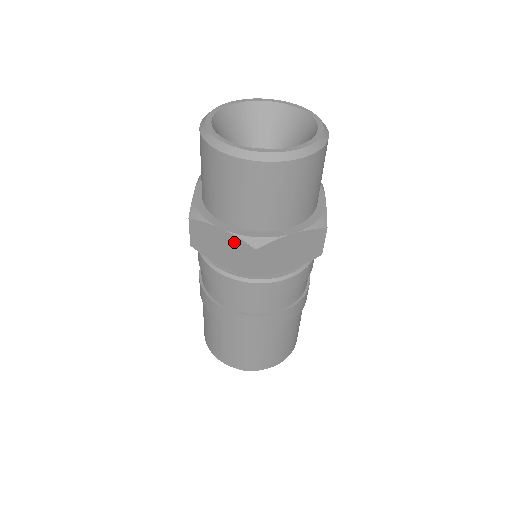
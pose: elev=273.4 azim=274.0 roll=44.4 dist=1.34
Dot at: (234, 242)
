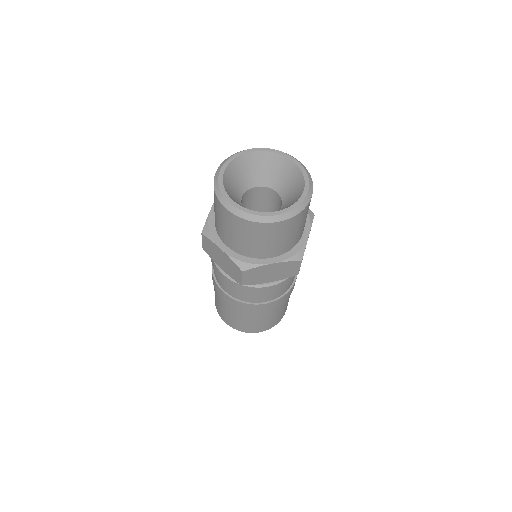
Dot at: (229, 261)
